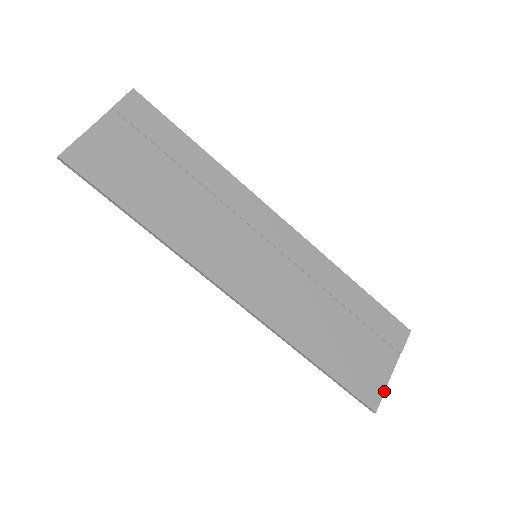
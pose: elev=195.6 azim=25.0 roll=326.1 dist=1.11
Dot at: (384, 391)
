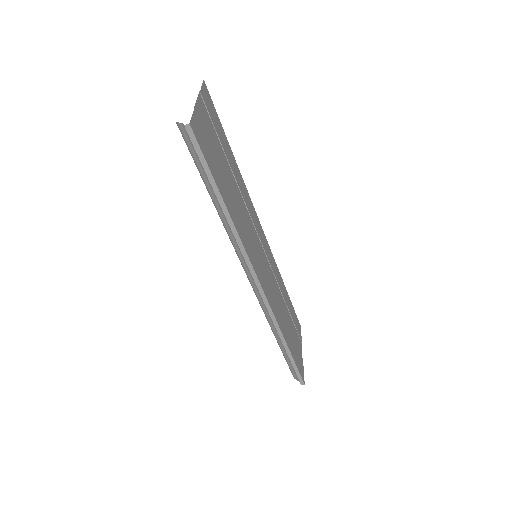
Dot at: (303, 369)
